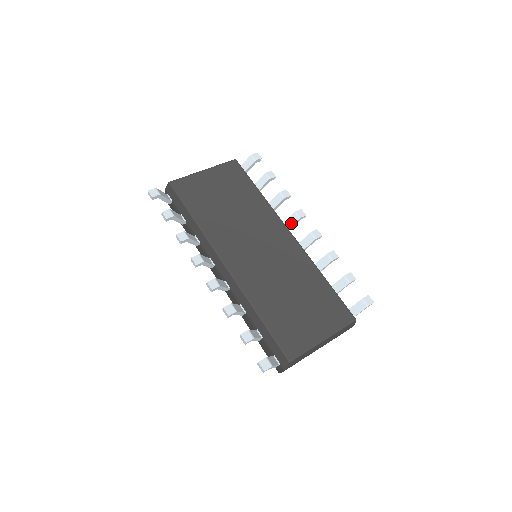
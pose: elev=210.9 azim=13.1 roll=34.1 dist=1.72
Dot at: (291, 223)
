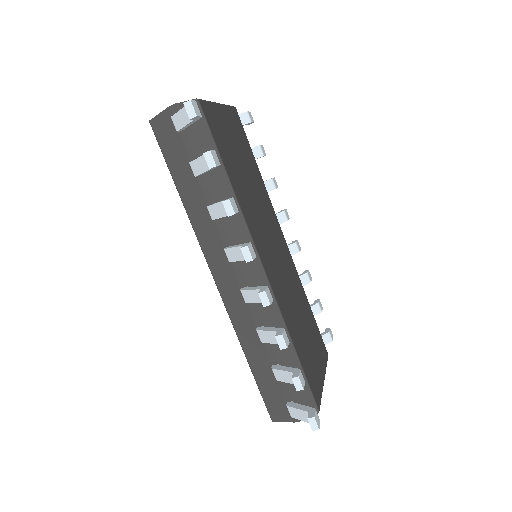
Dot at: occluded
